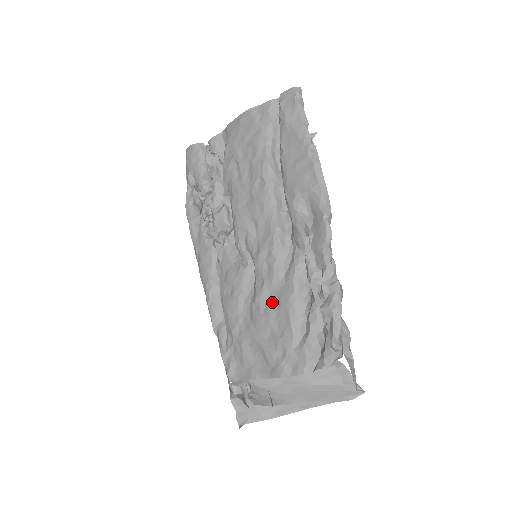
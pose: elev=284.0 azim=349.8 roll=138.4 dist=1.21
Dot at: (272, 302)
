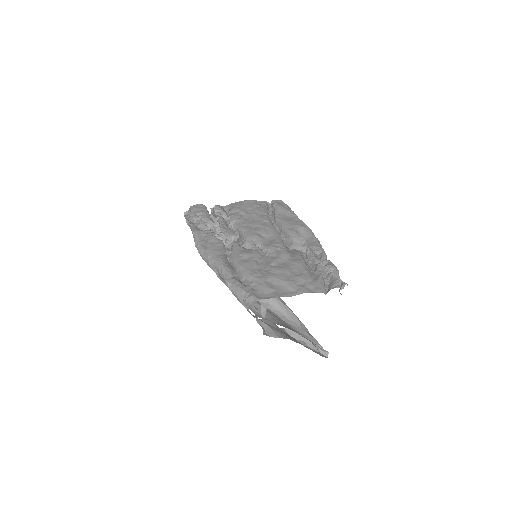
Dot at: (287, 263)
